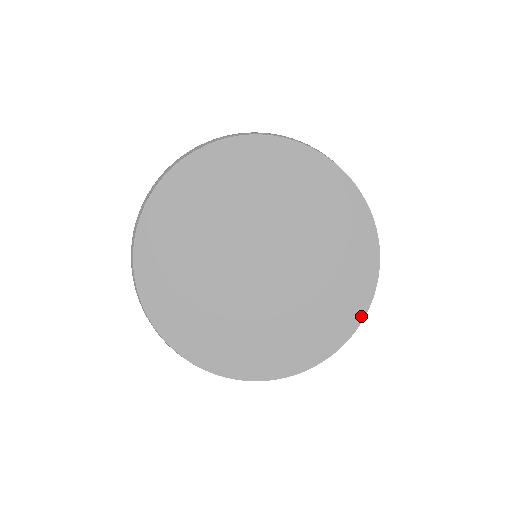
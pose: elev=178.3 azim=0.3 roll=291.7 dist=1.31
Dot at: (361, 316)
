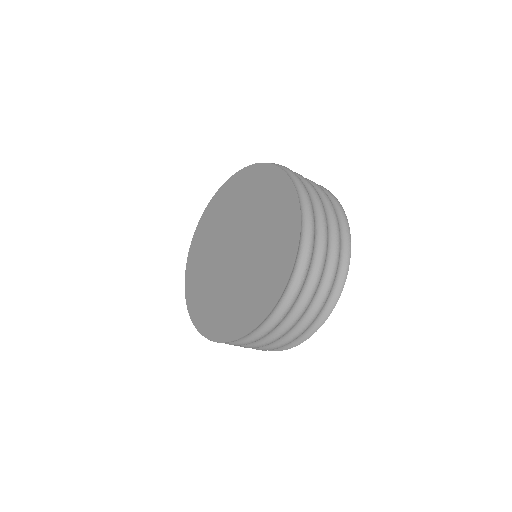
Dot at: (284, 283)
